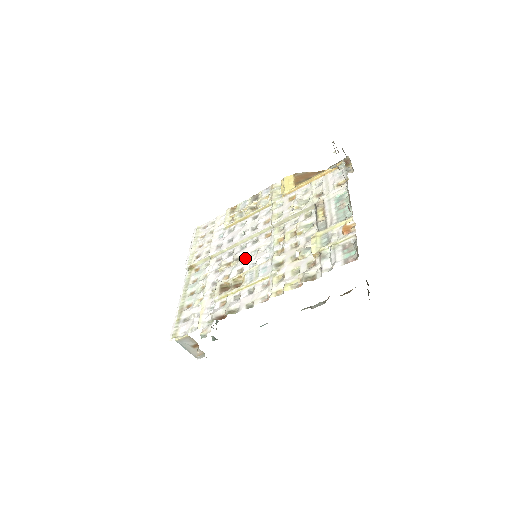
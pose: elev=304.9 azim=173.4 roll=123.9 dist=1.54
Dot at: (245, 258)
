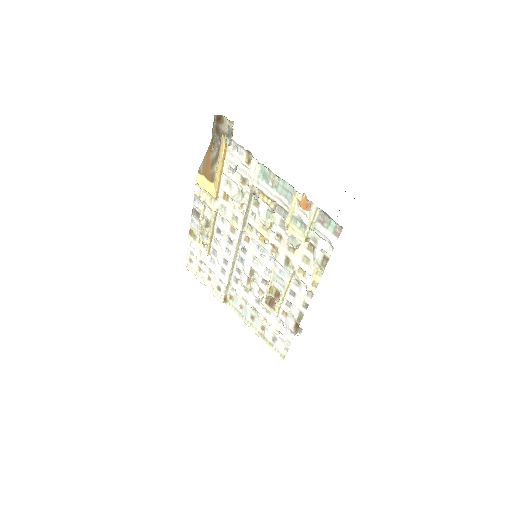
Dot at: (255, 270)
